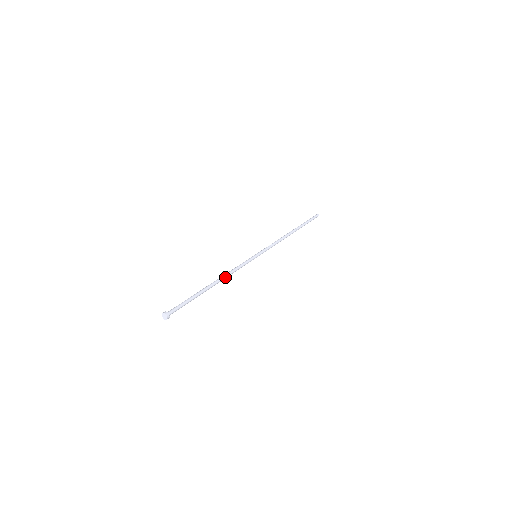
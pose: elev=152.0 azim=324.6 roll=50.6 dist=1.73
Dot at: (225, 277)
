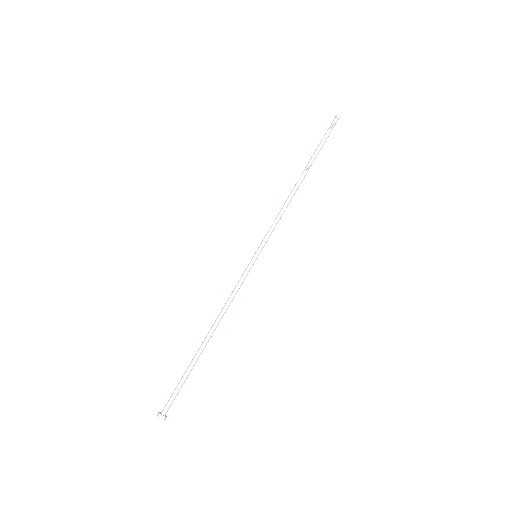
Dot at: (220, 317)
